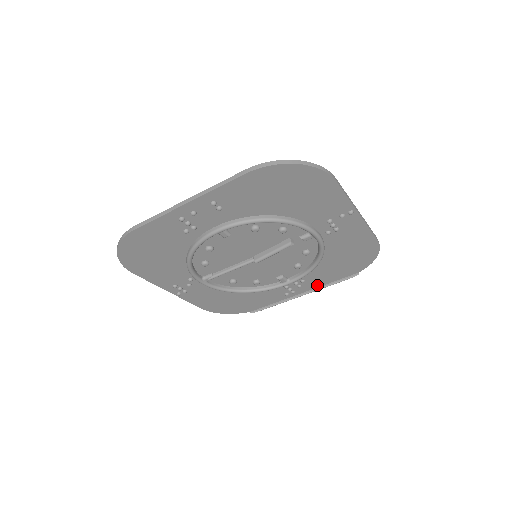
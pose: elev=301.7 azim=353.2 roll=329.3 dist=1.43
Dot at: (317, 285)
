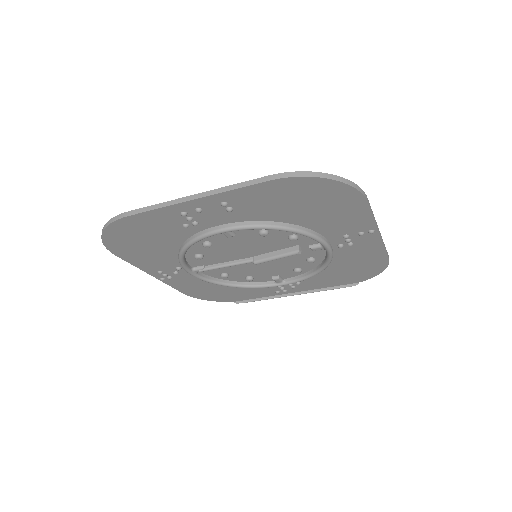
Dot at: (311, 288)
